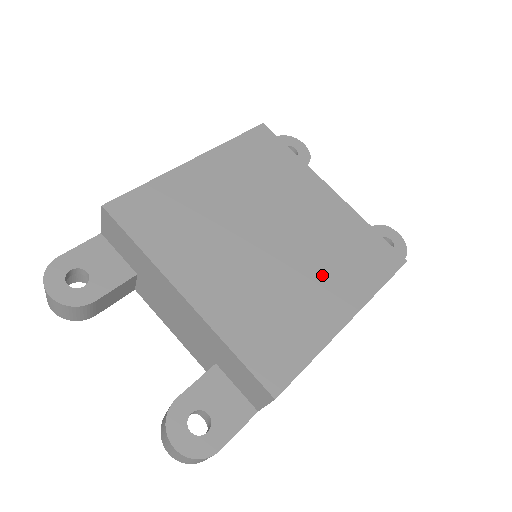
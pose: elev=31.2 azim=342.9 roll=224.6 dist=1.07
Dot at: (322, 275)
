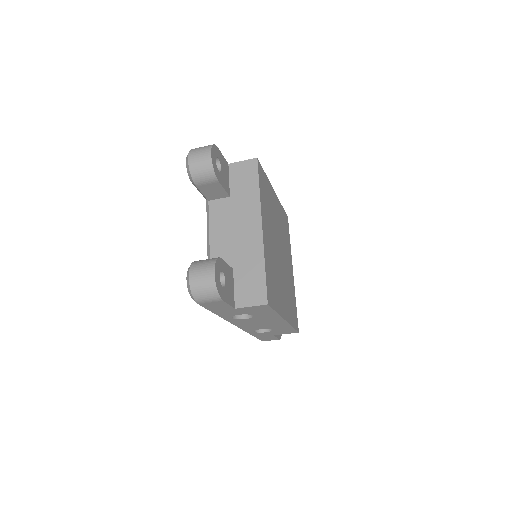
Dot at: (285, 292)
